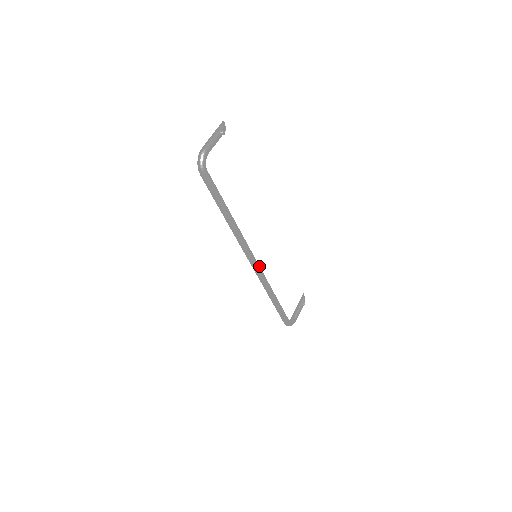
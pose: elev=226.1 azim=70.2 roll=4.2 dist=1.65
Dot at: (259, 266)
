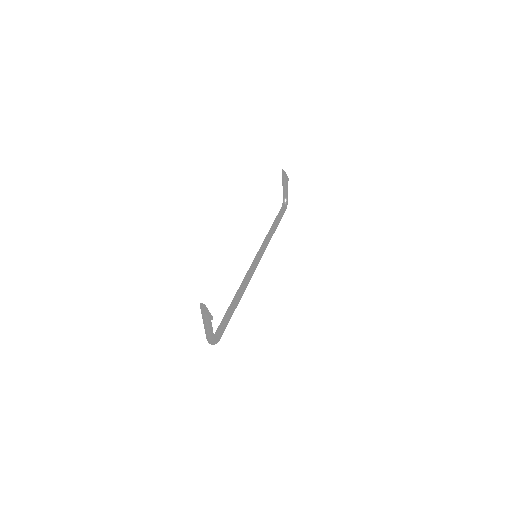
Dot at: (261, 255)
